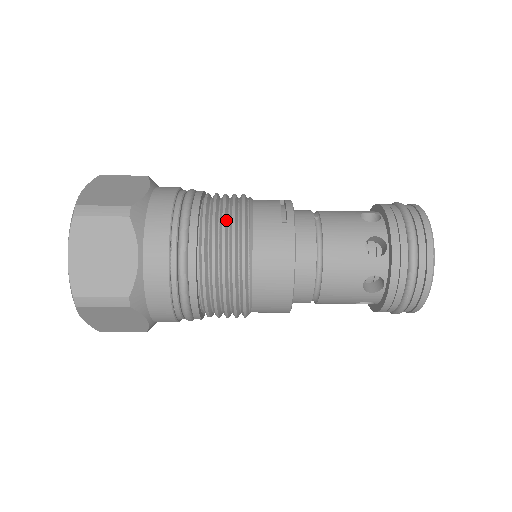
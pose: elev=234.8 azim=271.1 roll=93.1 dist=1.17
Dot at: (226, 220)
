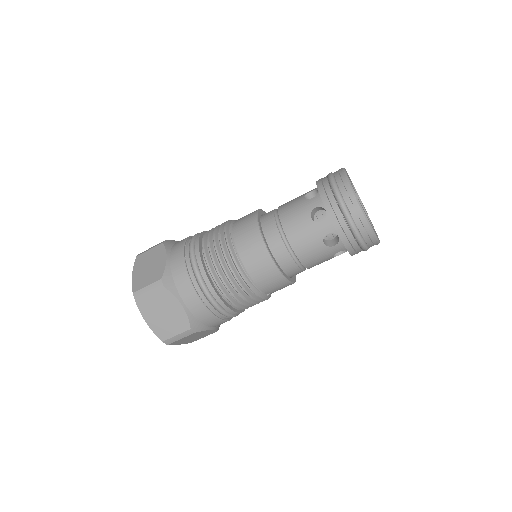
Dot at: (218, 227)
